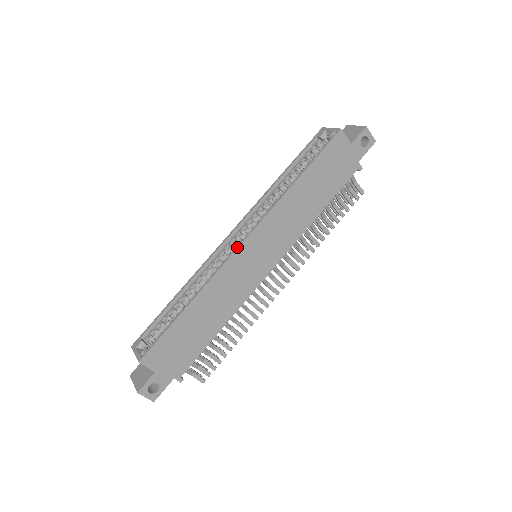
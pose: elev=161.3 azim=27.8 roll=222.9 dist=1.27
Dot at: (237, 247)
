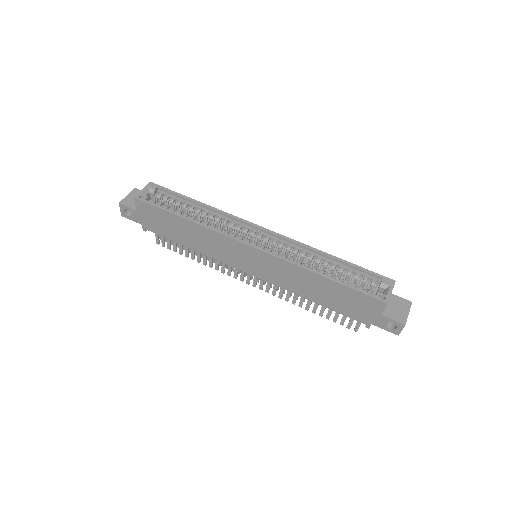
Dot at: (245, 242)
